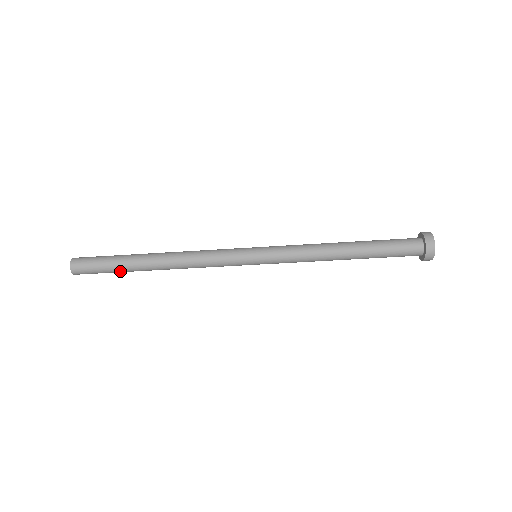
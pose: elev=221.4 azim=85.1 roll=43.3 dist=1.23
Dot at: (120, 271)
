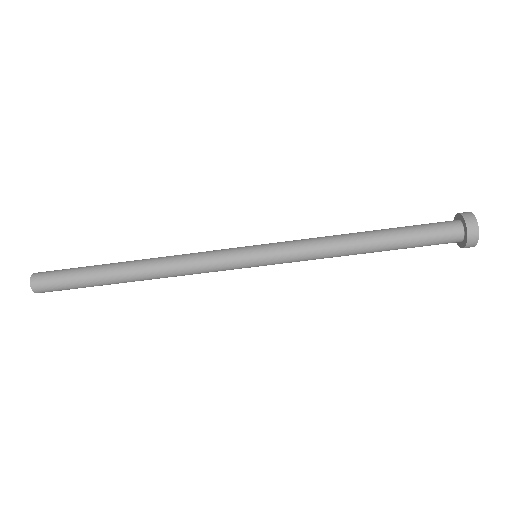
Dot at: (88, 277)
